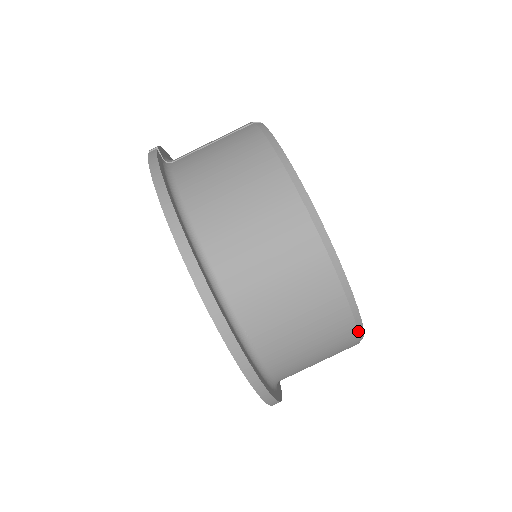
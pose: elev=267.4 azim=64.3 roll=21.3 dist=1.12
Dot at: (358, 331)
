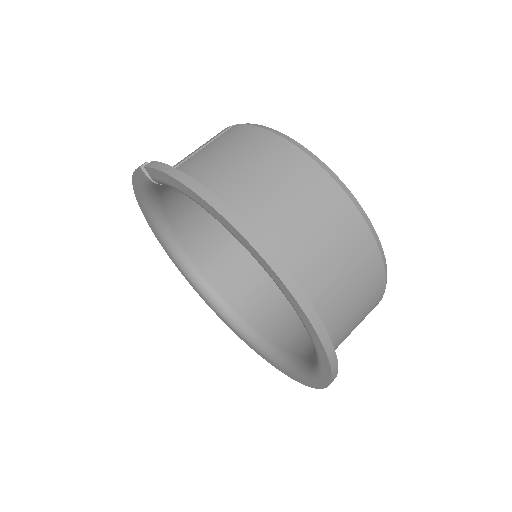
Dot at: (385, 284)
